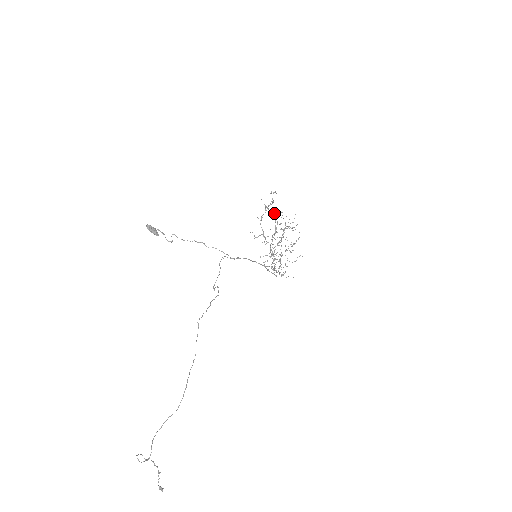
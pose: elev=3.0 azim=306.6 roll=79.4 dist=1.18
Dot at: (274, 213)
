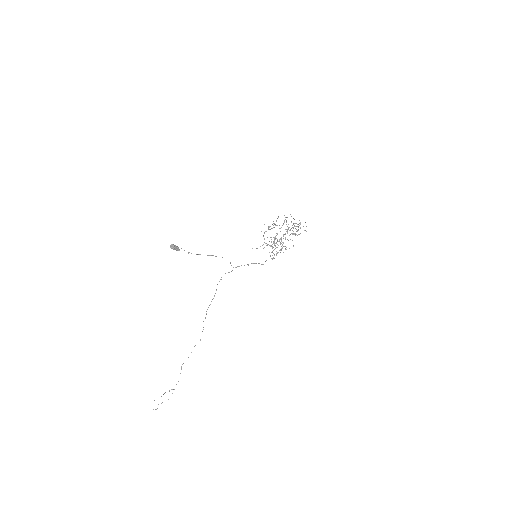
Dot at: occluded
